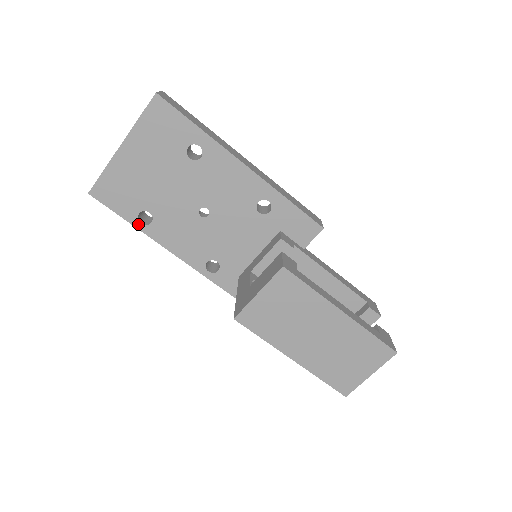
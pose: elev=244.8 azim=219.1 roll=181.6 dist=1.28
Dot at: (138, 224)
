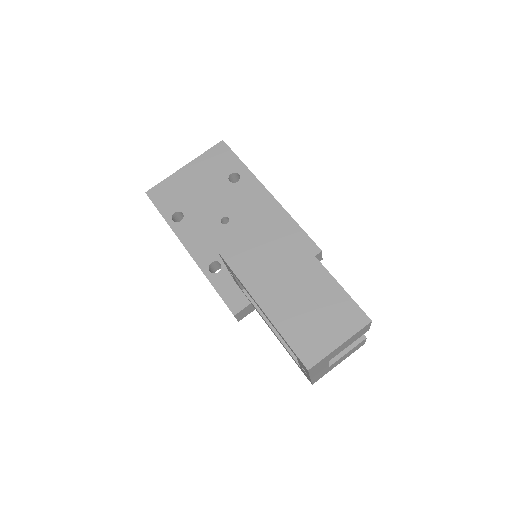
Dot at: (170, 220)
